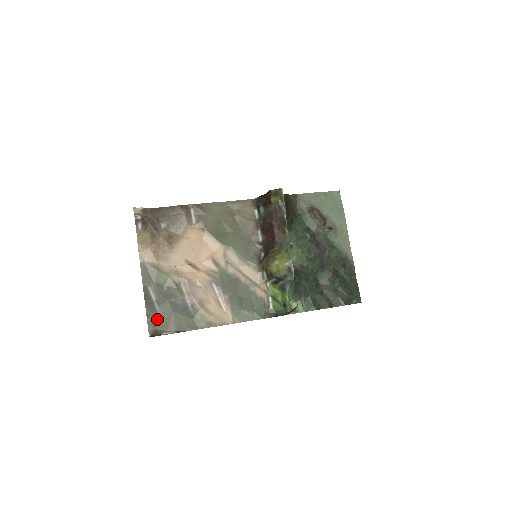
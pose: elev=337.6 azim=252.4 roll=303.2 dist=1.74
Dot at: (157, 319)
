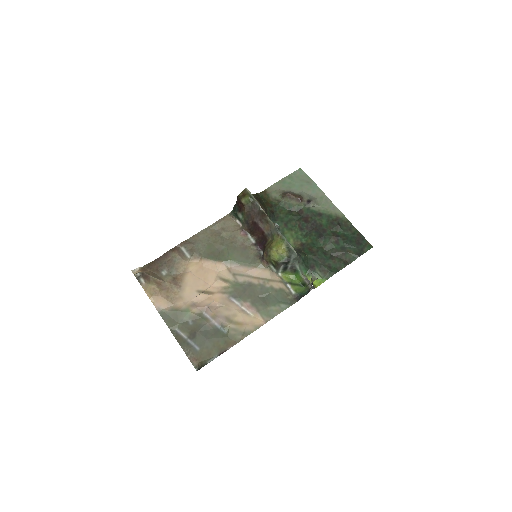
Dot at: (196, 353)
